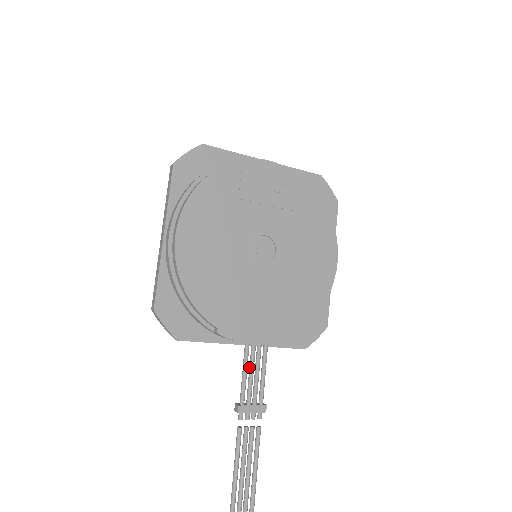
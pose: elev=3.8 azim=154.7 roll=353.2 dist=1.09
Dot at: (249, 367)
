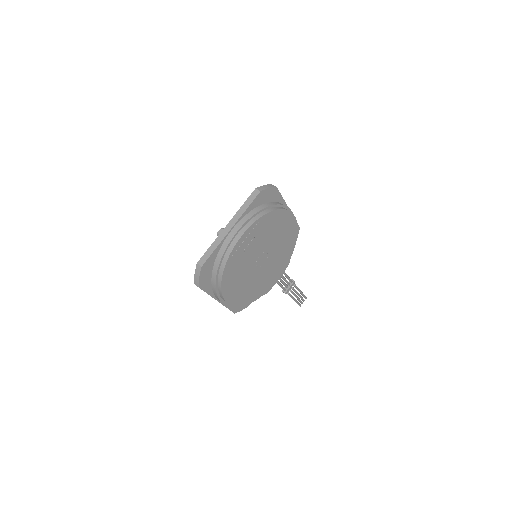
Dot at: (281, 282)
